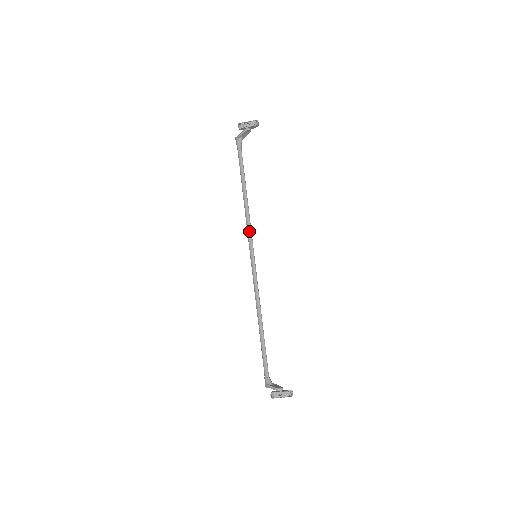
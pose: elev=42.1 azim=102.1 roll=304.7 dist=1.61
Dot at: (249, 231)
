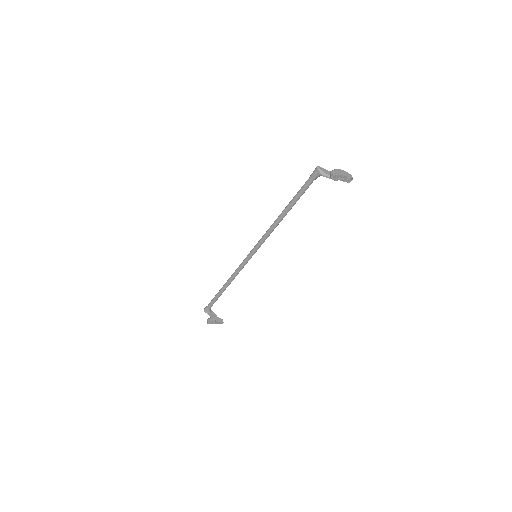
Dot at: (264, 240)
